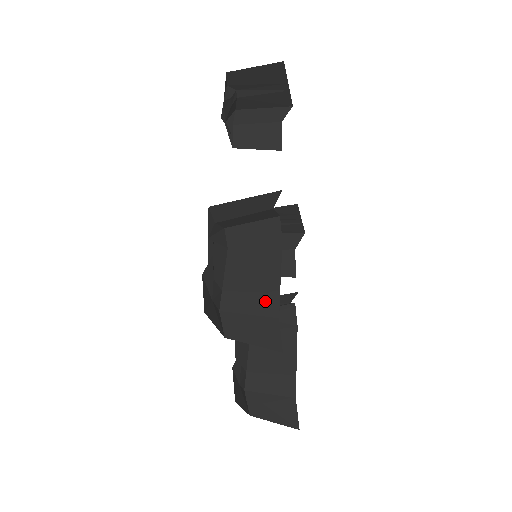
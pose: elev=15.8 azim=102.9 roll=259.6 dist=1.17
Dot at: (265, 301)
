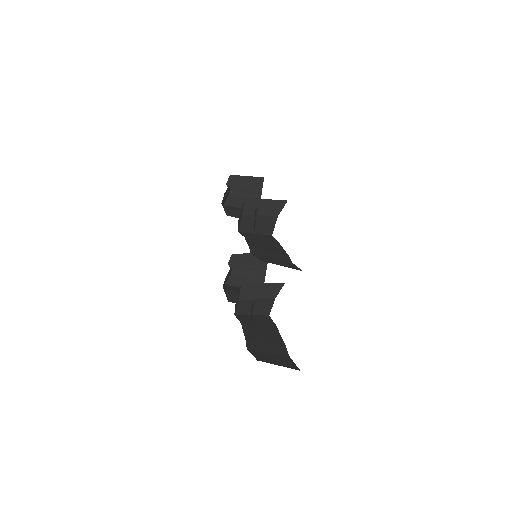
Dot at: (280, 256)
